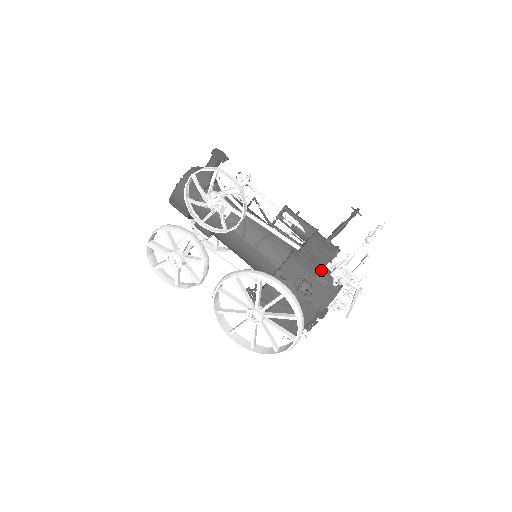
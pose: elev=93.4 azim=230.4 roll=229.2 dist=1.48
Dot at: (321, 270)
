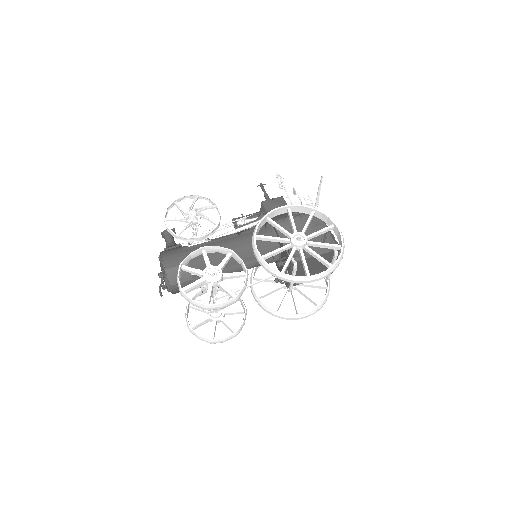
Dot at: occluded
